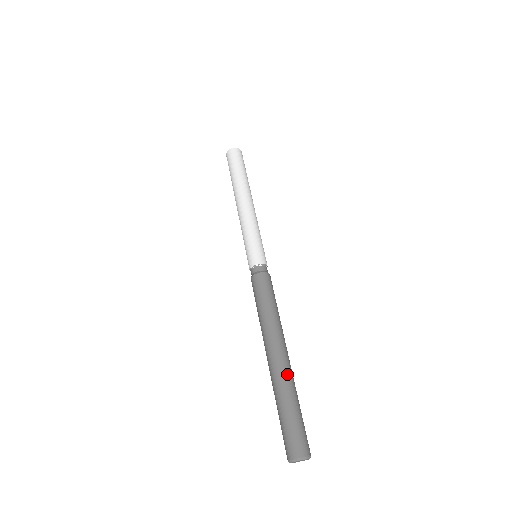
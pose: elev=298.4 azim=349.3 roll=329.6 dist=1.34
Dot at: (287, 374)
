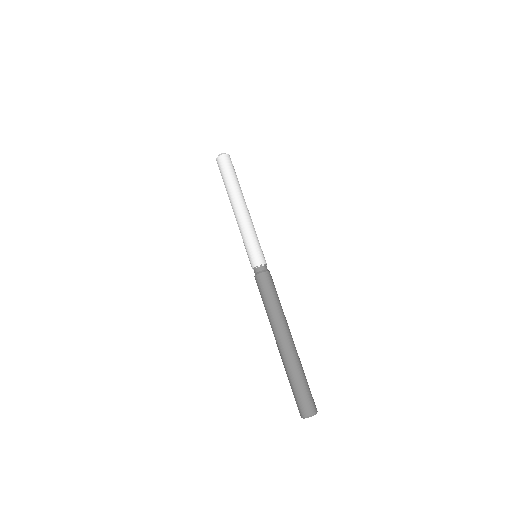
Dot at: (297, 353)
